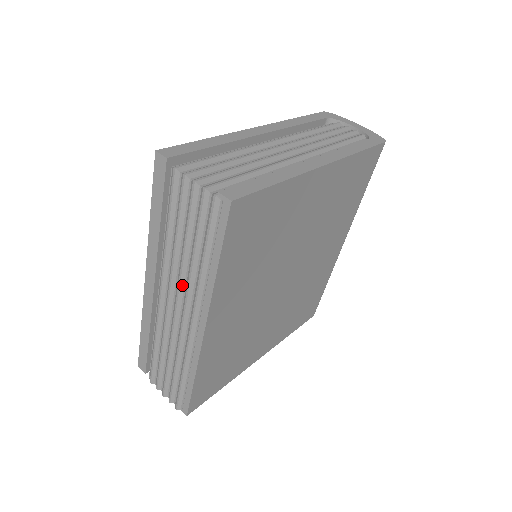
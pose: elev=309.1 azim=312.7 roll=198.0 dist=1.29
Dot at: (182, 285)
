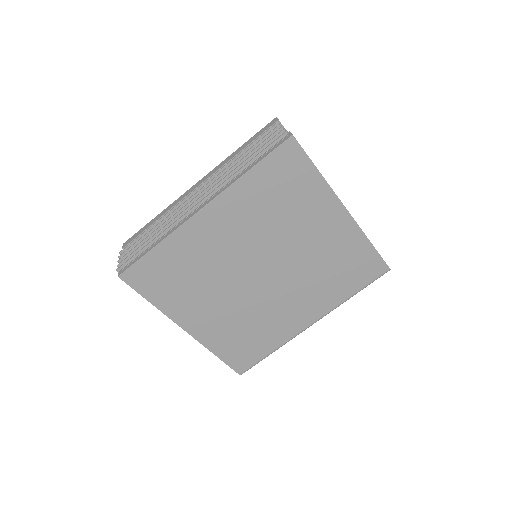
Dot at: (217, 182)
